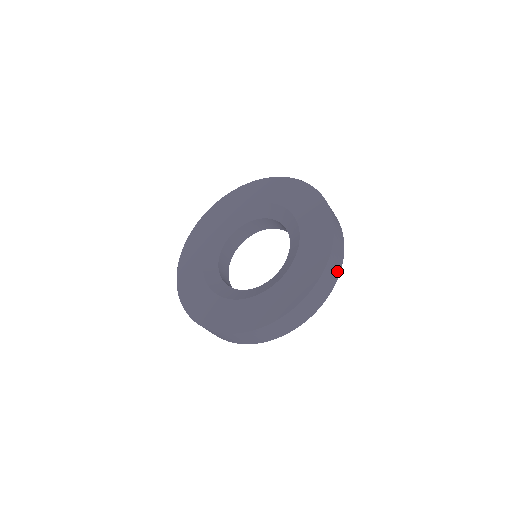
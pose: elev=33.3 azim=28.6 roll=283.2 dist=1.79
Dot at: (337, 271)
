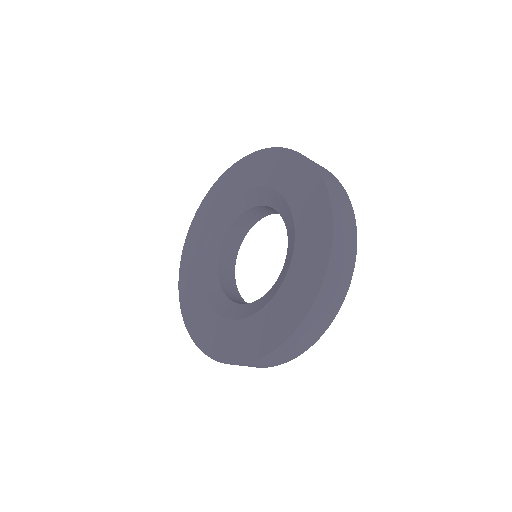
Dot at: (334, 308)
